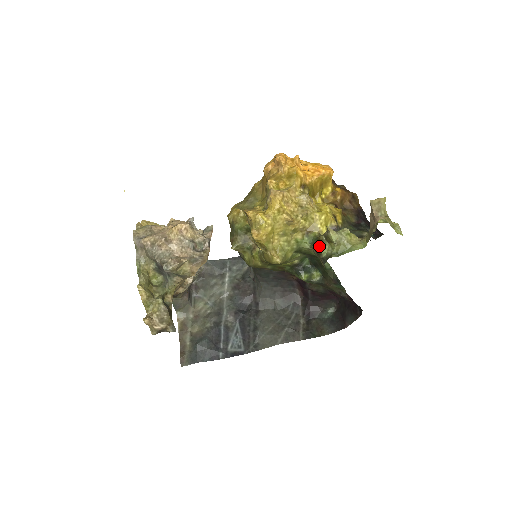
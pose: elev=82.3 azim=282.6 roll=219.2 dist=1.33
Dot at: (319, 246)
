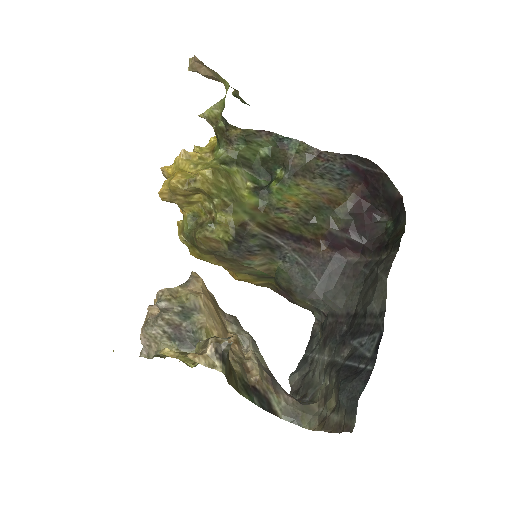
Dot at: (217, 132)
